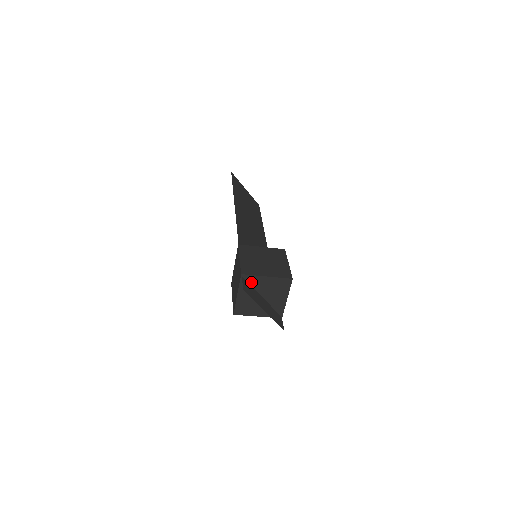
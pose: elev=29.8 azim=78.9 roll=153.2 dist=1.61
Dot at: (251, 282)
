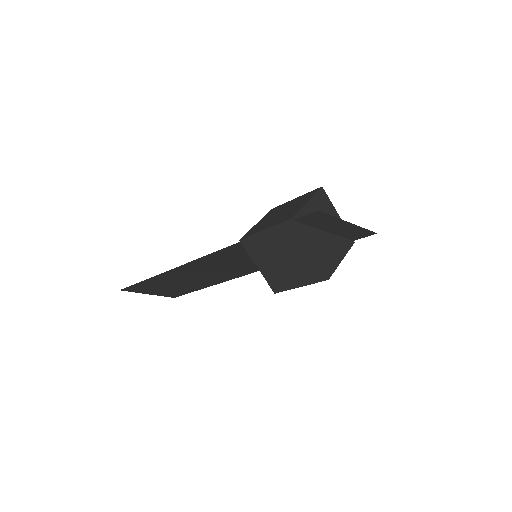
Dot at: (325, 204)
